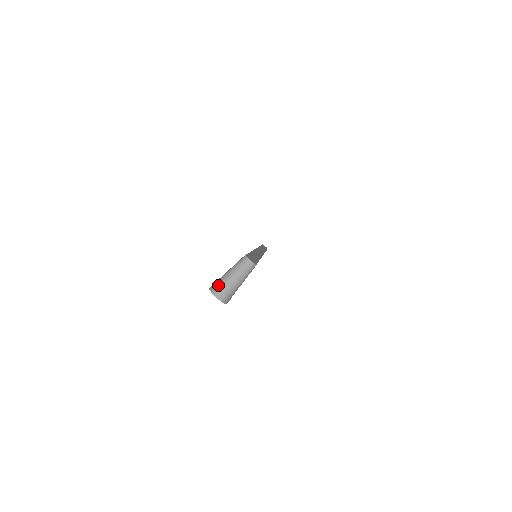
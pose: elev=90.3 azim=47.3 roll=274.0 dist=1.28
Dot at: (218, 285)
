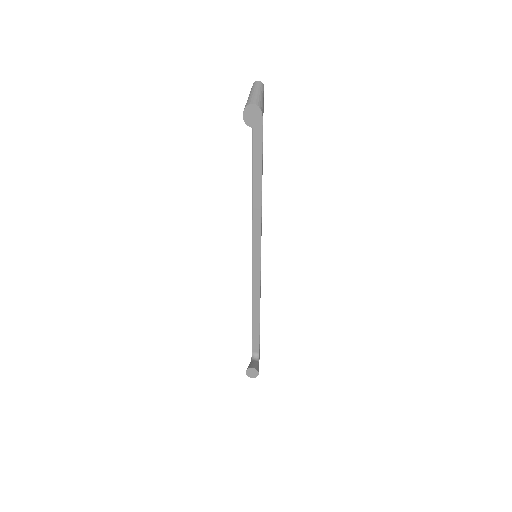
Dot at: (248, 101)
